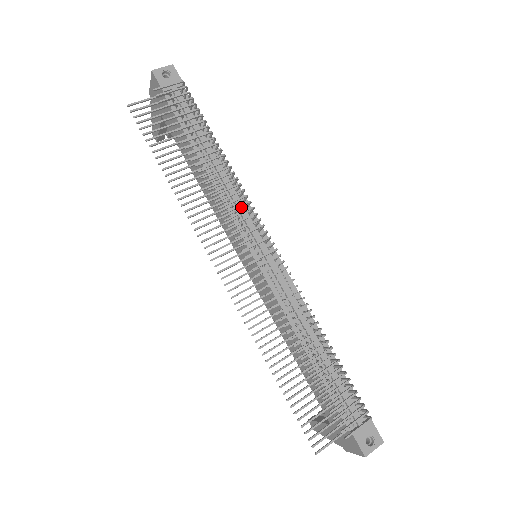
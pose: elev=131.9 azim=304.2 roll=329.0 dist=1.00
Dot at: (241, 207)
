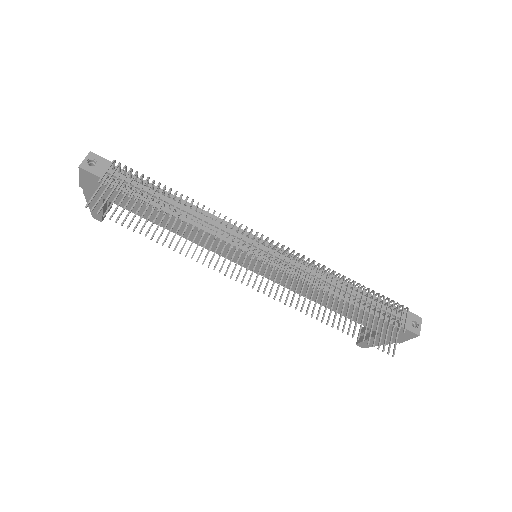
Dot at: (224, 228)
